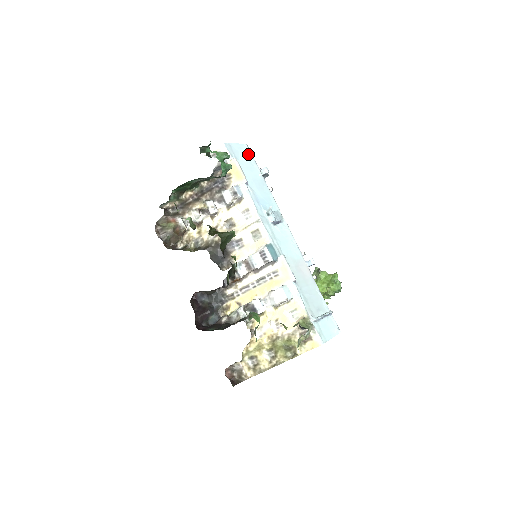
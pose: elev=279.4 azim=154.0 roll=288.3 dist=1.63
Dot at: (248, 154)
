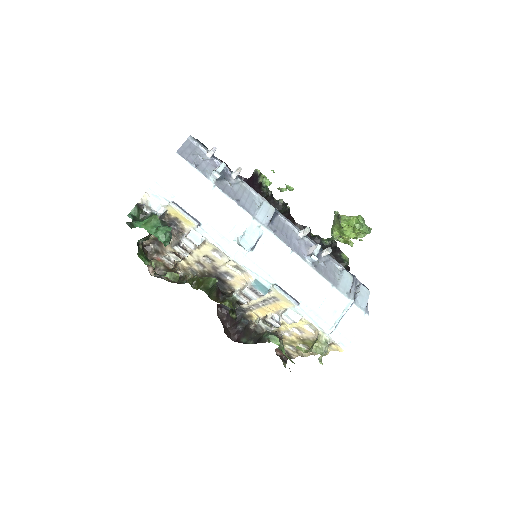
Dot at: (184, 169)
